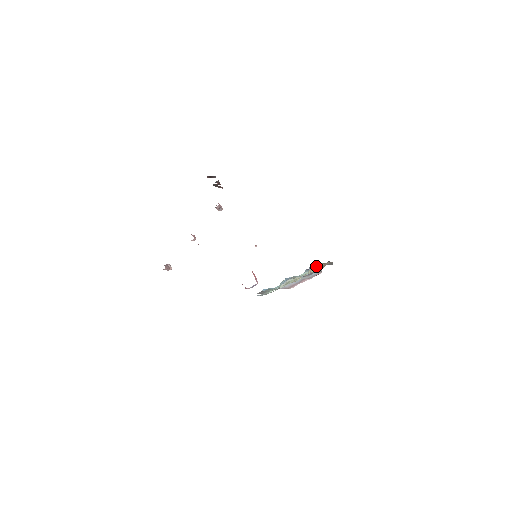
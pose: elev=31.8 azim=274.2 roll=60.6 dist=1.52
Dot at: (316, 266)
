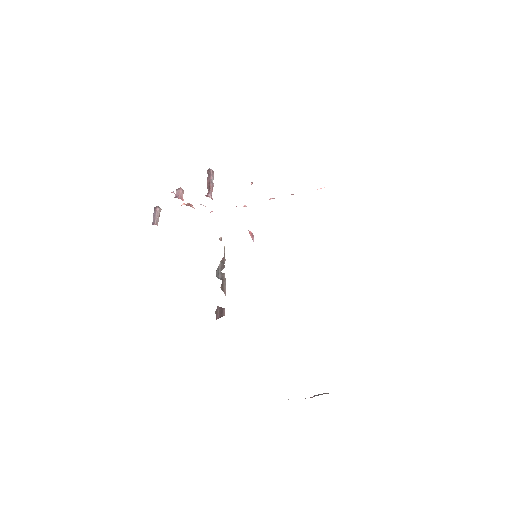
Dot at: occluded
